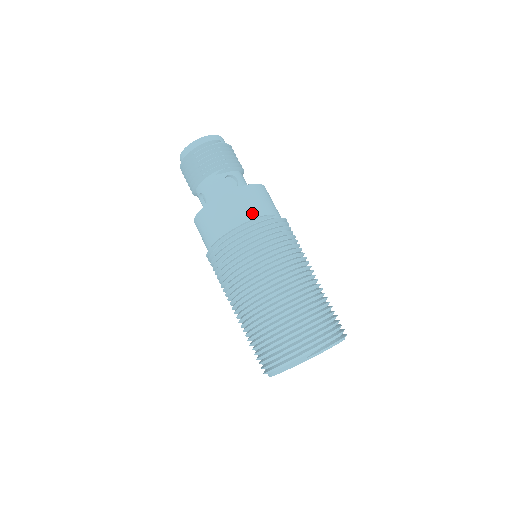
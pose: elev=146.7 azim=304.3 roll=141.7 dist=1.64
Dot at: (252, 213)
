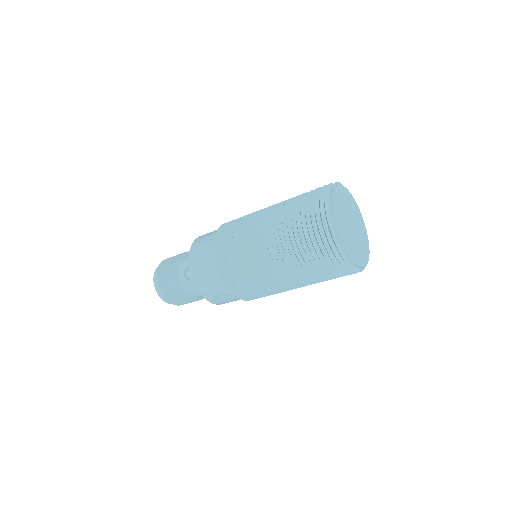
Dot at: occluded
